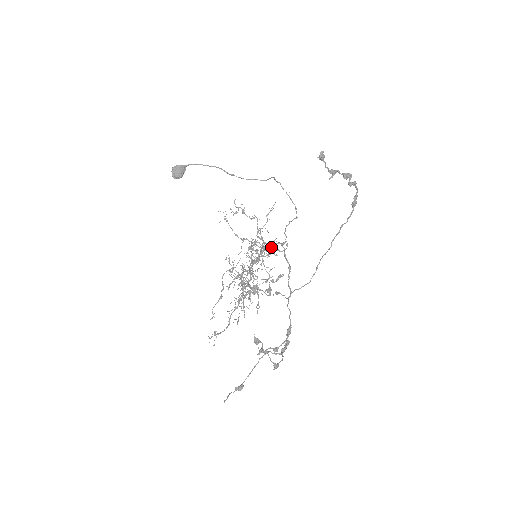
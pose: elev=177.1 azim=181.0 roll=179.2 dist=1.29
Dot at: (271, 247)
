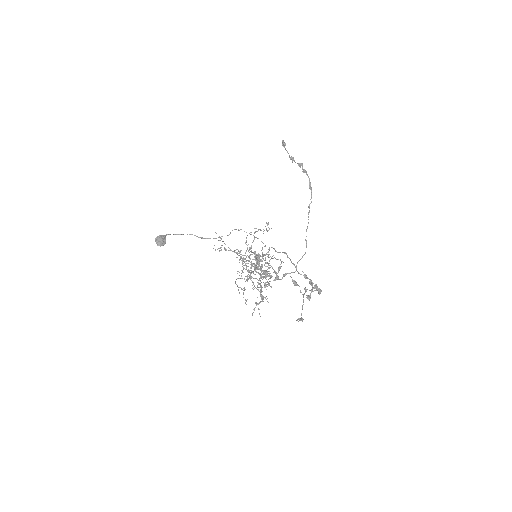
Dot at: occluded
